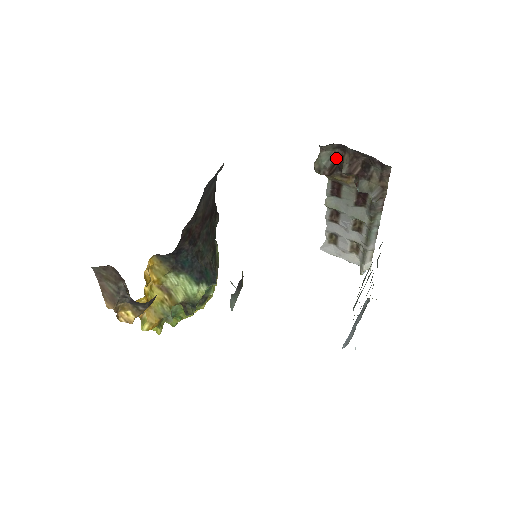
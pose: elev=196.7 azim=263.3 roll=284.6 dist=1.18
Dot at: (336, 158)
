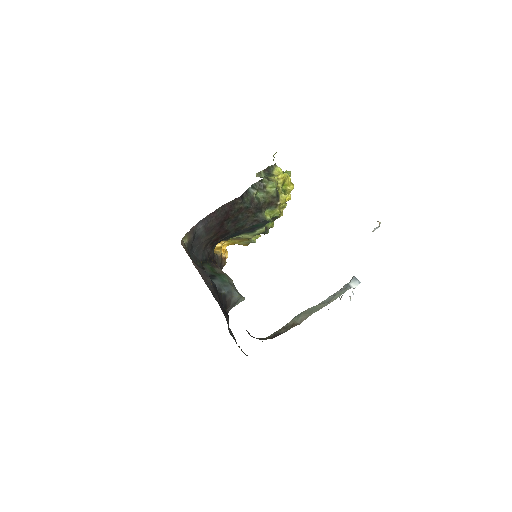
Dot at: occluded
